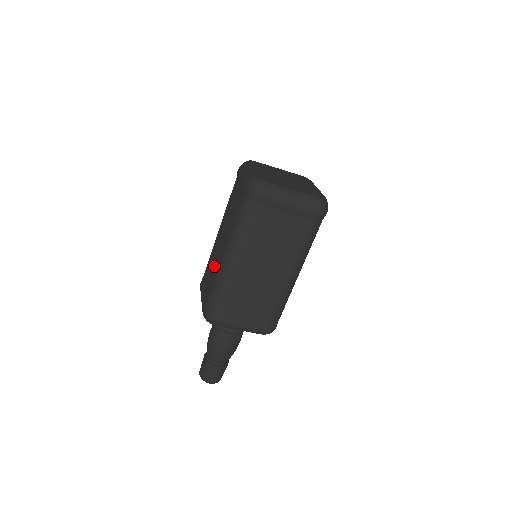
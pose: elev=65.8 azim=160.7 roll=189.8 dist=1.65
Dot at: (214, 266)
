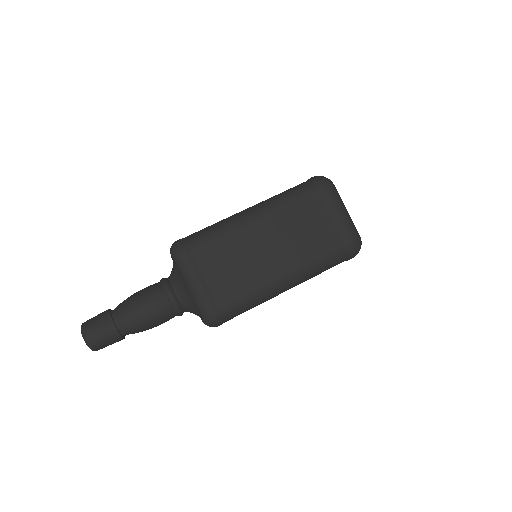
Dot at: occluded
